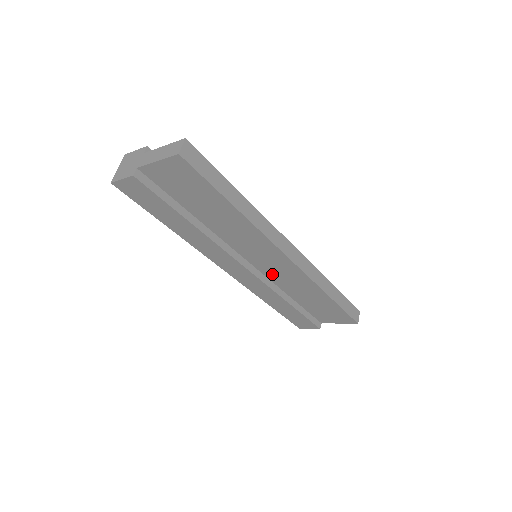
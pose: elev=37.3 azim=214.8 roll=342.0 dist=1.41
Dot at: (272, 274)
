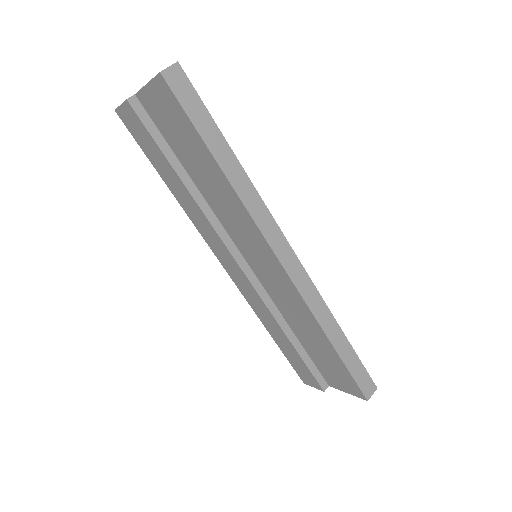
Dot at: (269, 285)
